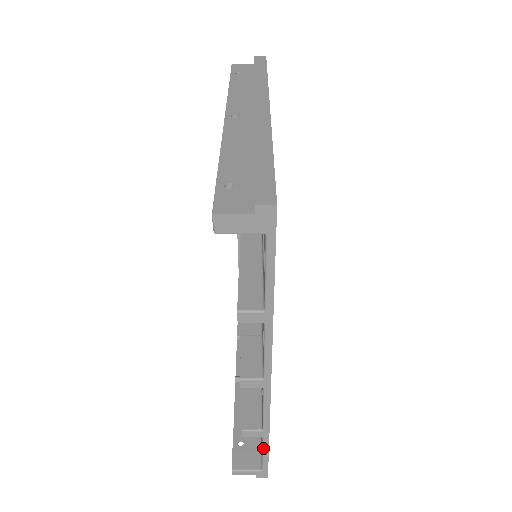
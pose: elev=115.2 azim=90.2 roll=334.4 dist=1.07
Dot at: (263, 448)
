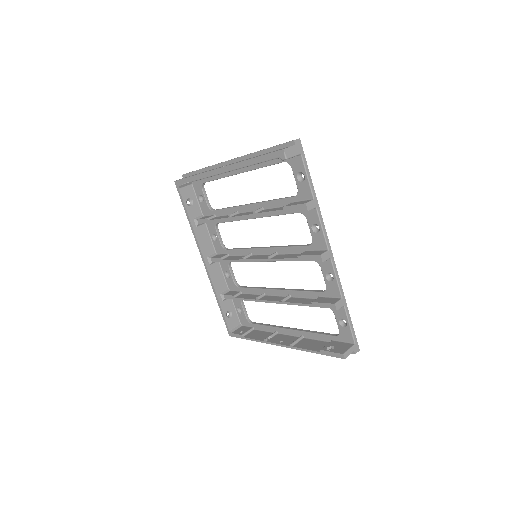
Dot at: (348, 317)
